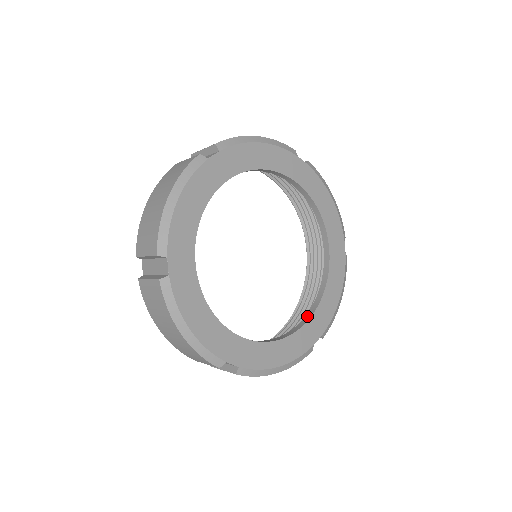
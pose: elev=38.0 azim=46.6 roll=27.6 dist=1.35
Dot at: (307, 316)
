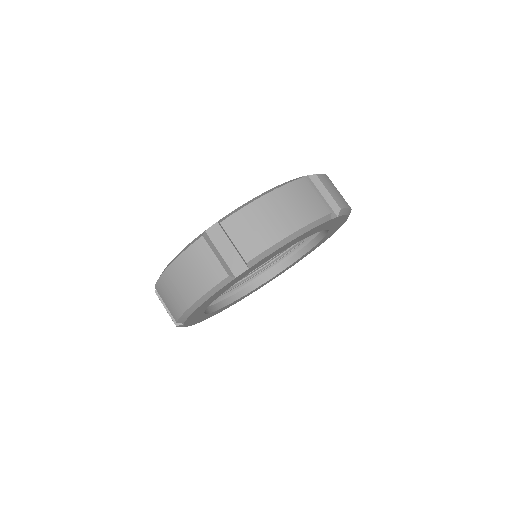
Dot at: (229, 300)
